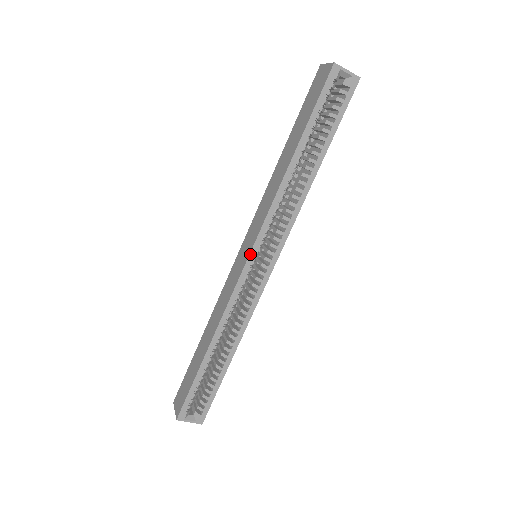
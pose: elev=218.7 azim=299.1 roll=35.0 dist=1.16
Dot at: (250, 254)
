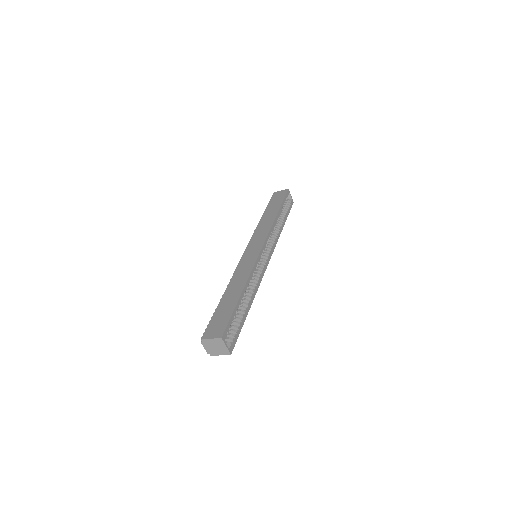
Dot at: (263, 246)
